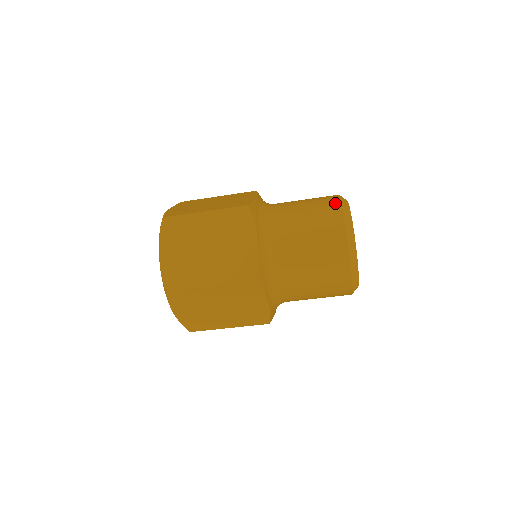
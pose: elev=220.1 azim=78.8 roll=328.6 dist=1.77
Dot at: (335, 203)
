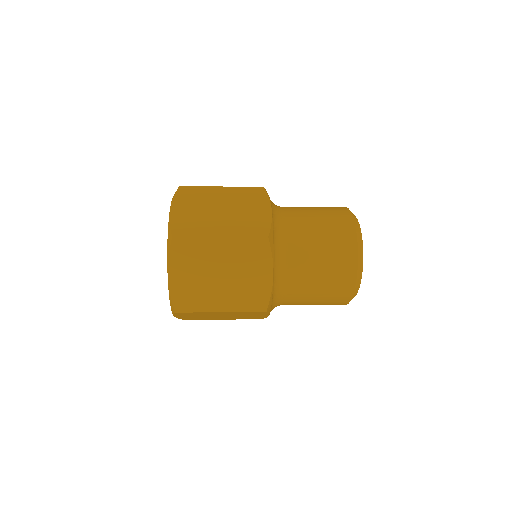
Dot at: (350, 234)
